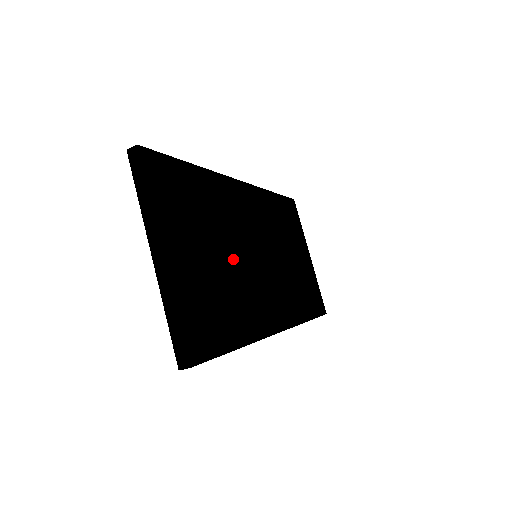
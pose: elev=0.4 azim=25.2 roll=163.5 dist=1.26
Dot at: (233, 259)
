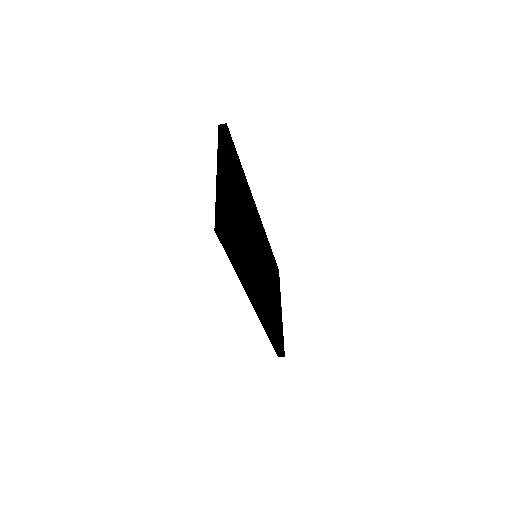
Dot at: (248, 231)
